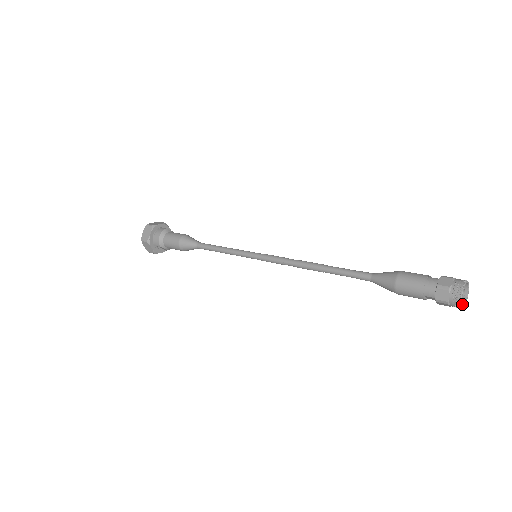
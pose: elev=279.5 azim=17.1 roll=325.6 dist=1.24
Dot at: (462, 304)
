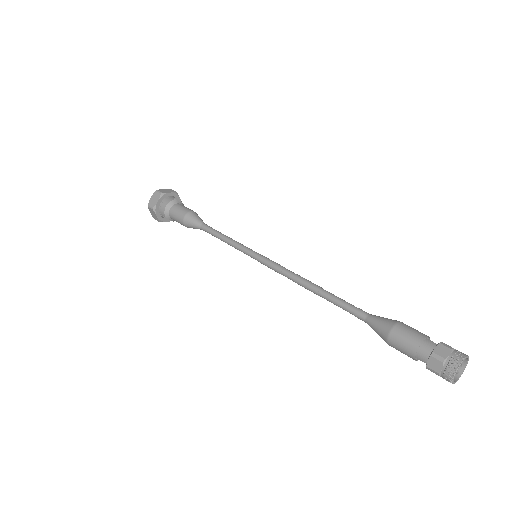
Dot at: (455, 378)
